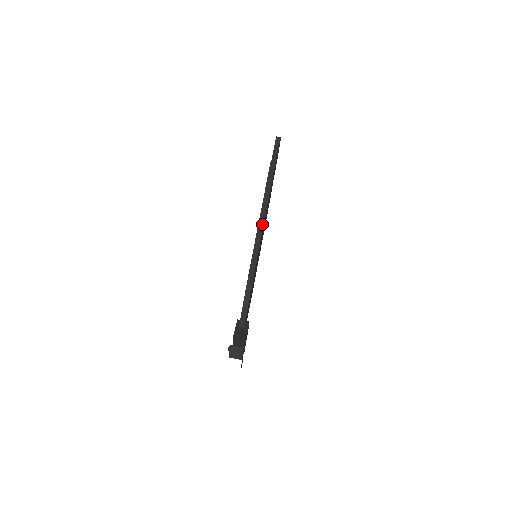
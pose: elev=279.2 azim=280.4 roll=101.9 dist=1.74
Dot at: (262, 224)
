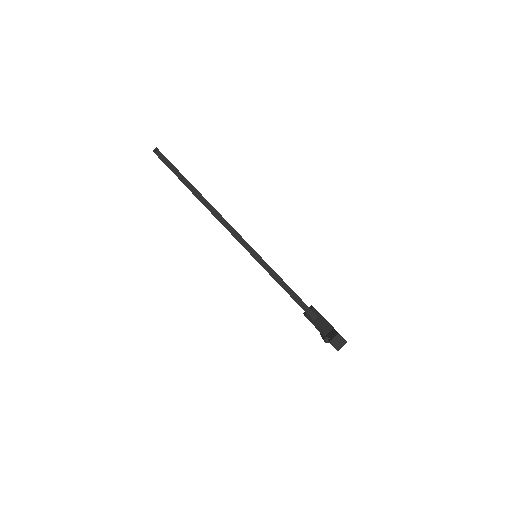
Dot at: (239, 237)
